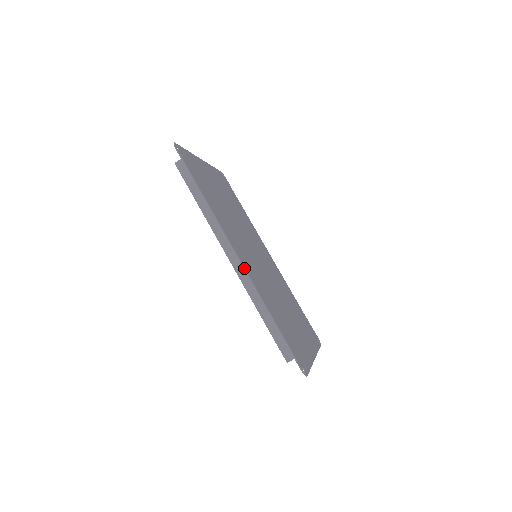
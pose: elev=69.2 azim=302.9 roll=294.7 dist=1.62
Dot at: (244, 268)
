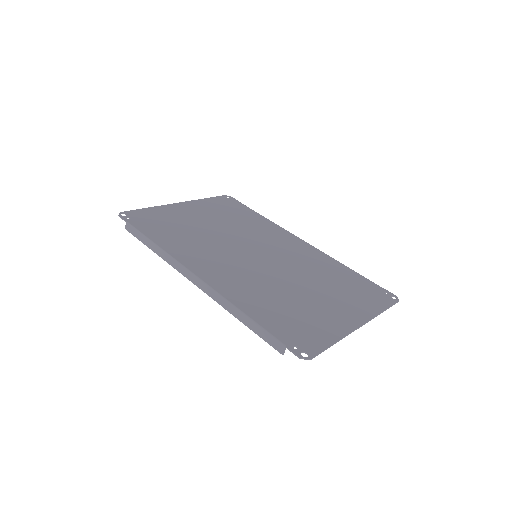
Dot at: (205, 283)
